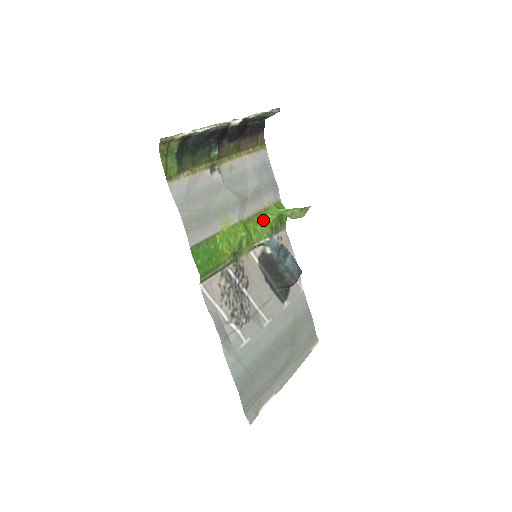
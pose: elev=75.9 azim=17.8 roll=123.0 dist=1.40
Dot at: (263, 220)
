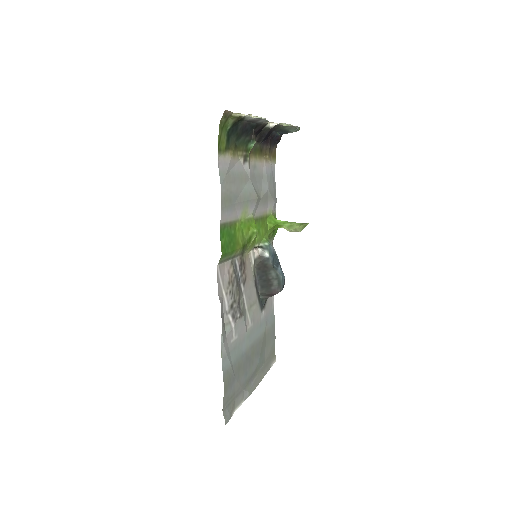
Dot at: (264, 225)
